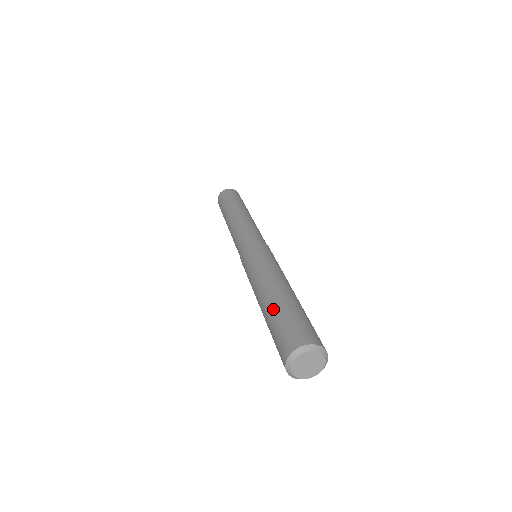
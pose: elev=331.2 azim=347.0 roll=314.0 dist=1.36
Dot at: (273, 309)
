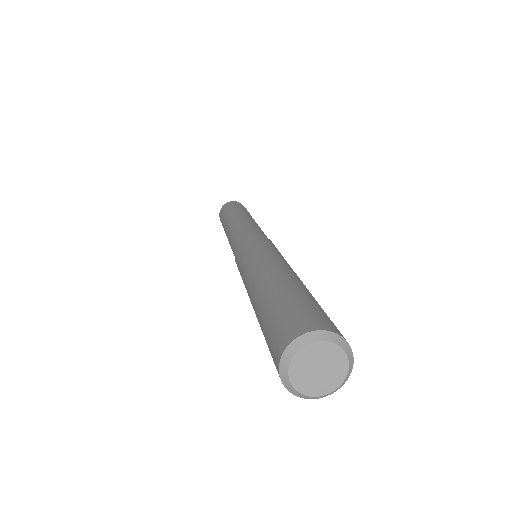
Dot at: (278, 288)
